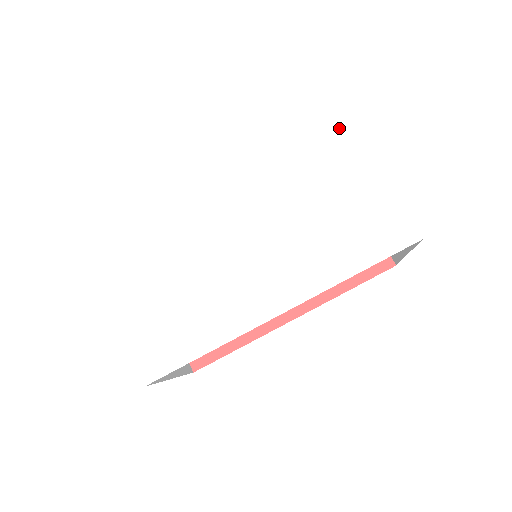
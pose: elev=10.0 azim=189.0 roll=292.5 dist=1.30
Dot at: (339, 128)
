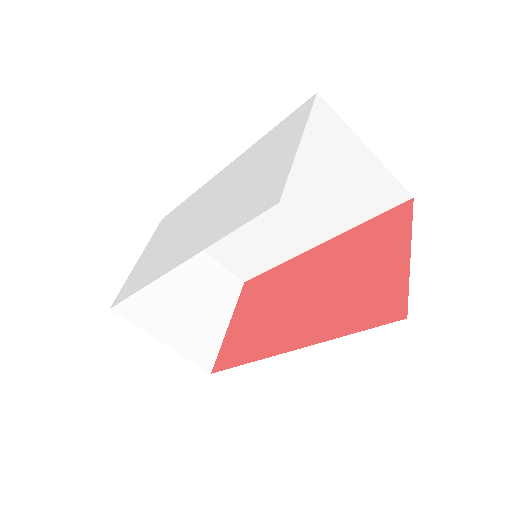
Dot at: (305, 112)
